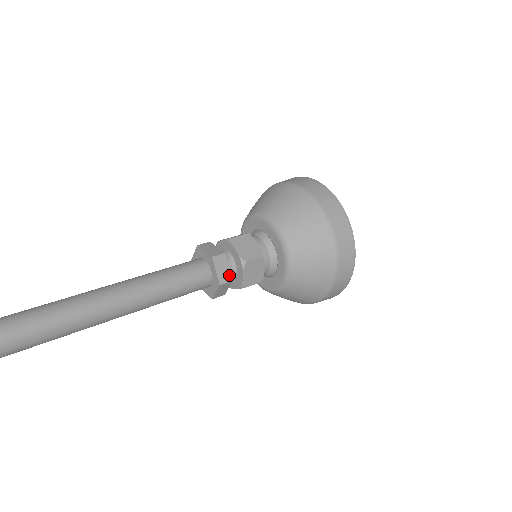
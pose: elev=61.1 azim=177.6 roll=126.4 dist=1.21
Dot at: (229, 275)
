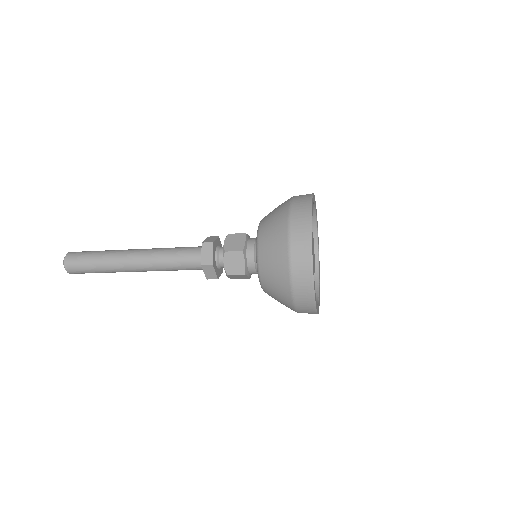
Dot at: (211, 259)
